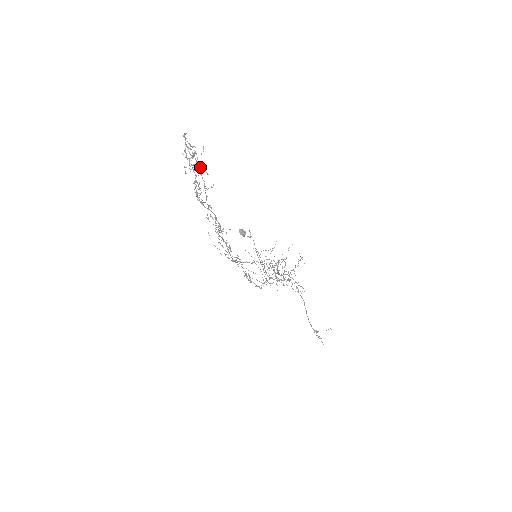
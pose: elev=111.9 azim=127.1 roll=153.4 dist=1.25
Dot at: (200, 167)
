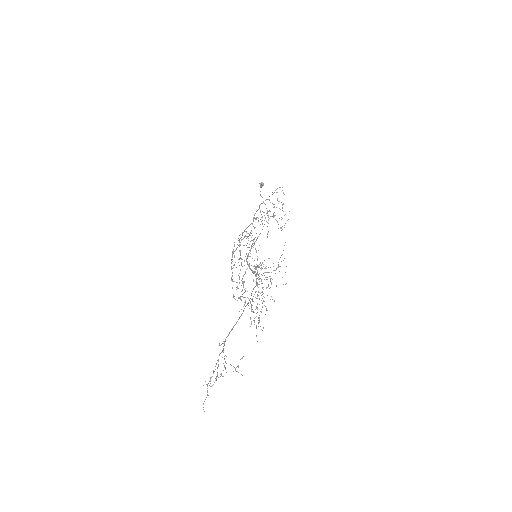
Dot at: occluded
